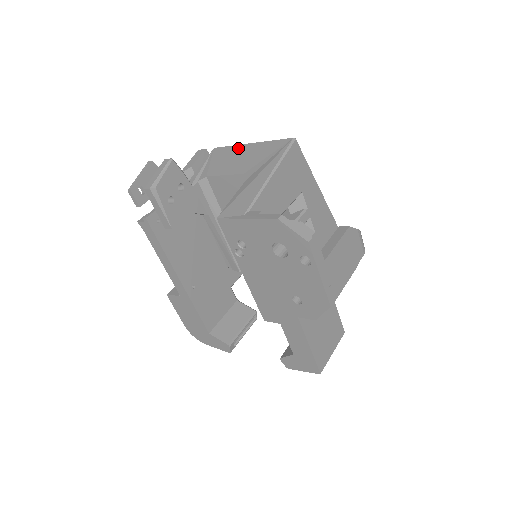
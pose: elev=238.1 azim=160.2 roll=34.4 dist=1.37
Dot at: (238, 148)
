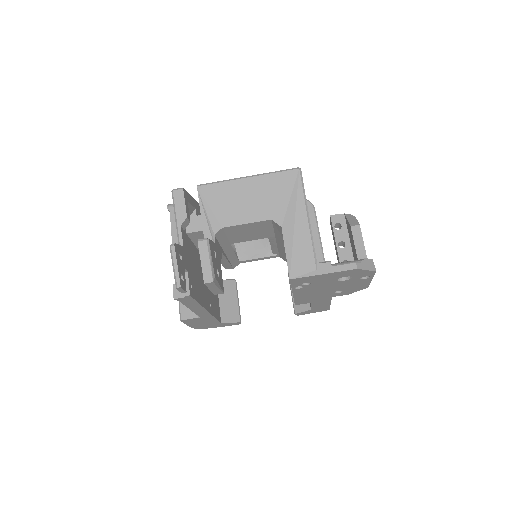
Dot at: (235, 186)
